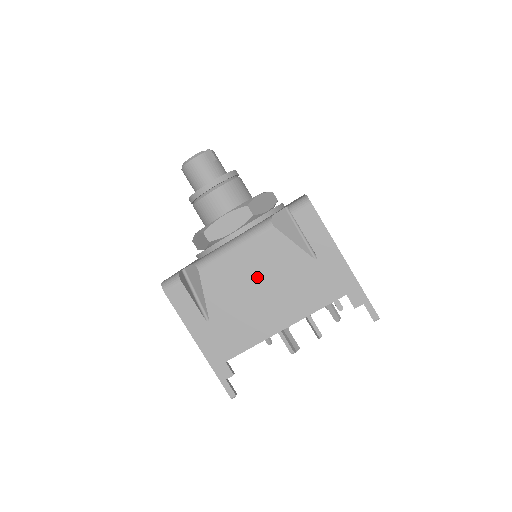
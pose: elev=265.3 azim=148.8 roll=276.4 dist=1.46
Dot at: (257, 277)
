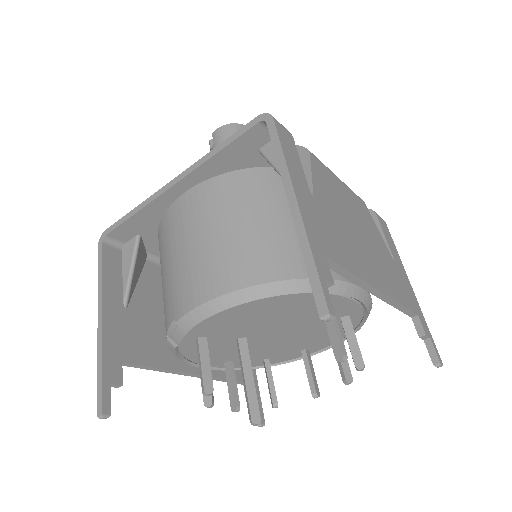
Dot at: (356, 219)
